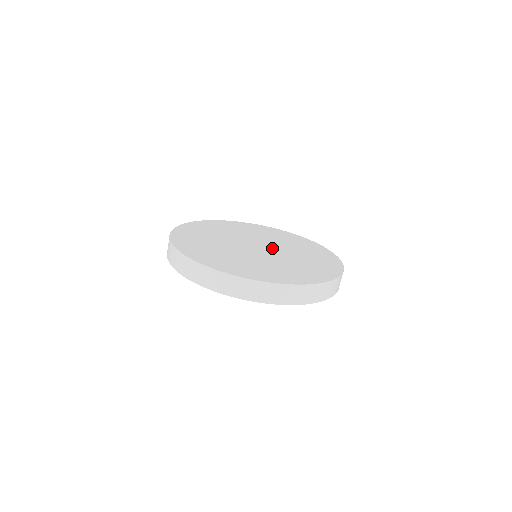
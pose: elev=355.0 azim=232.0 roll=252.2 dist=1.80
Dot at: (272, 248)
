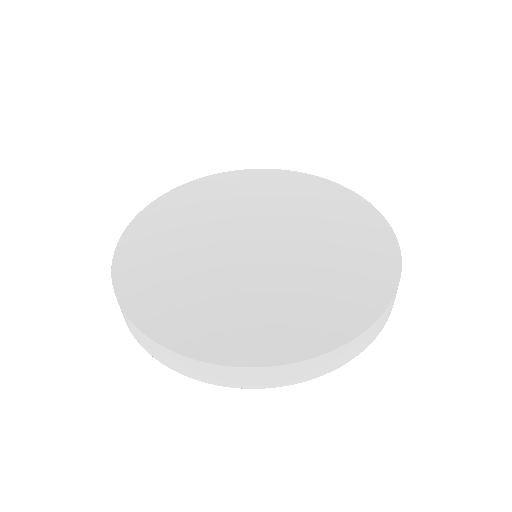
Dot at: (276, 249)
